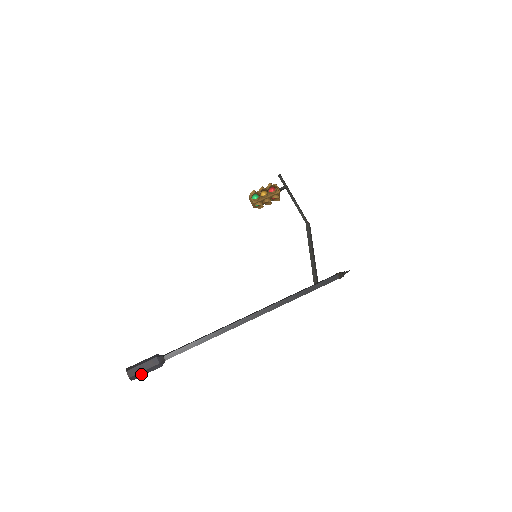
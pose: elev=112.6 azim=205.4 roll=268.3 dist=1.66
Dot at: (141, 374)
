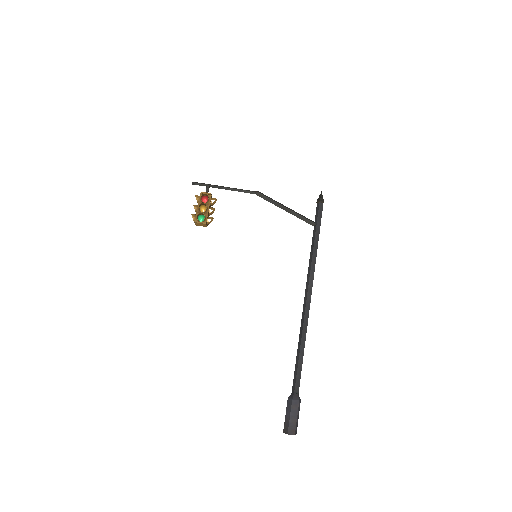
Dot at: (297, 422)
